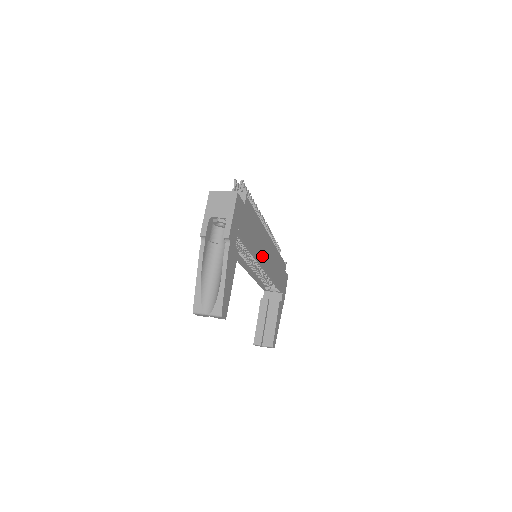
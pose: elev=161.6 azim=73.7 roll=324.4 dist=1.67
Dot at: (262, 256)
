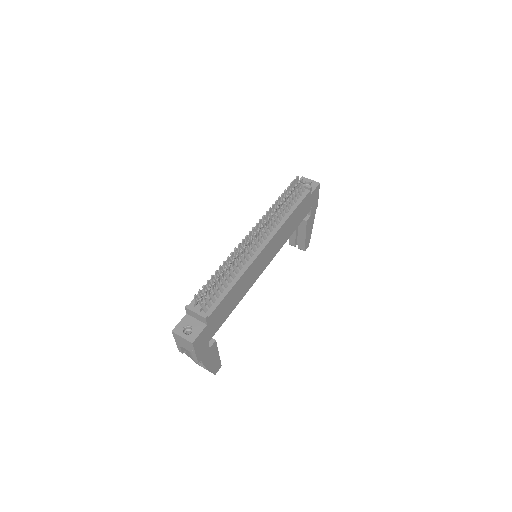
Dot at: (256, 275)
